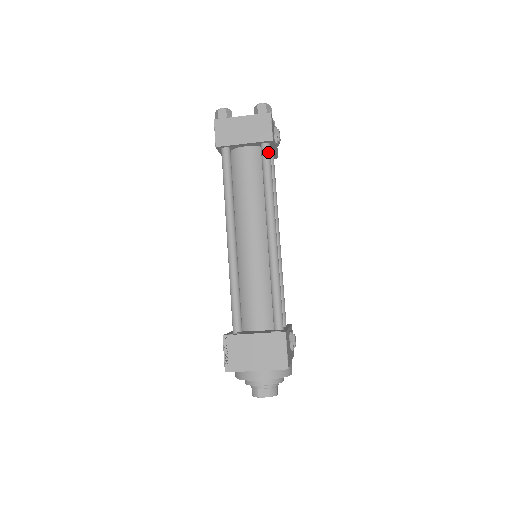
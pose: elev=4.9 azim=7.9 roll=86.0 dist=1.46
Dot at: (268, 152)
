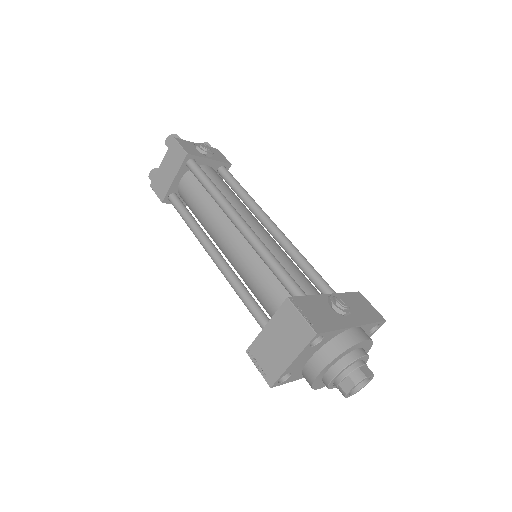
Dot at: (193, 166)
